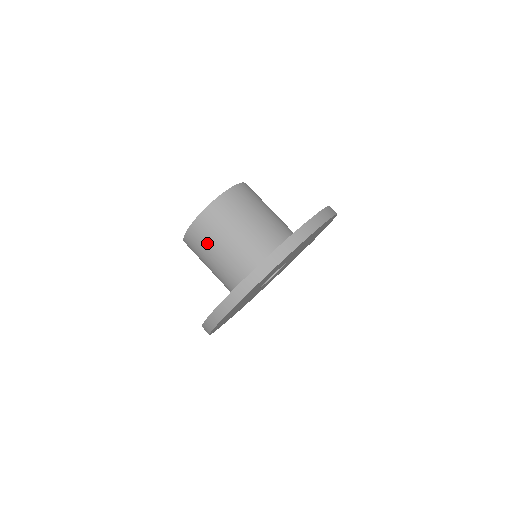
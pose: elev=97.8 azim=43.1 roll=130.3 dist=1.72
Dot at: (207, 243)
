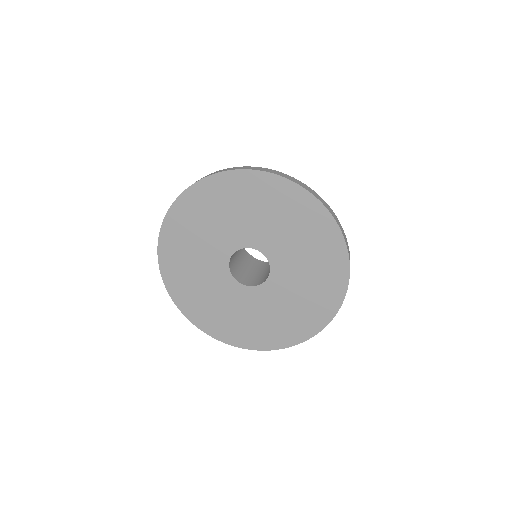
Dot at: occluded
